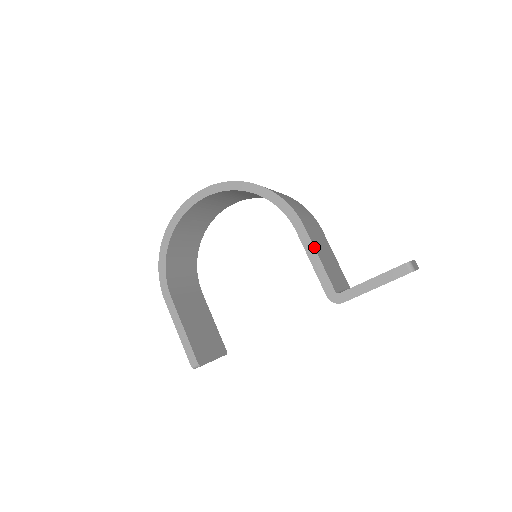
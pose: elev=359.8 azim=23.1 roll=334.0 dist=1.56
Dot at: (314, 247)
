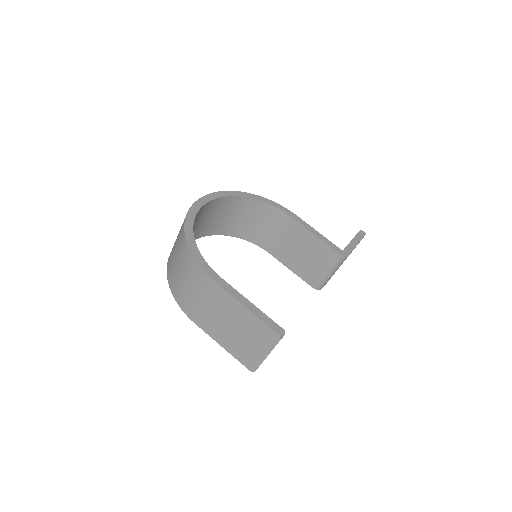
Dot at: occluded
